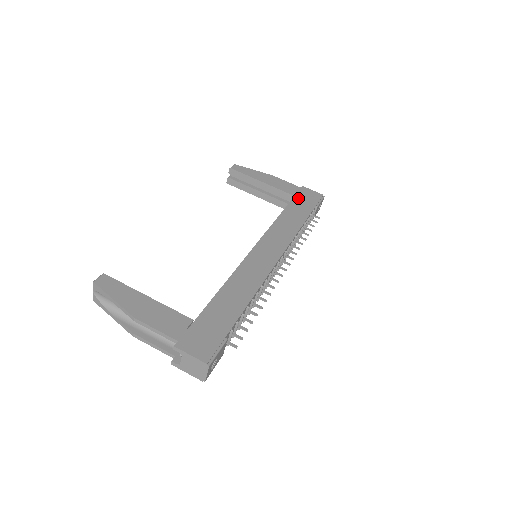
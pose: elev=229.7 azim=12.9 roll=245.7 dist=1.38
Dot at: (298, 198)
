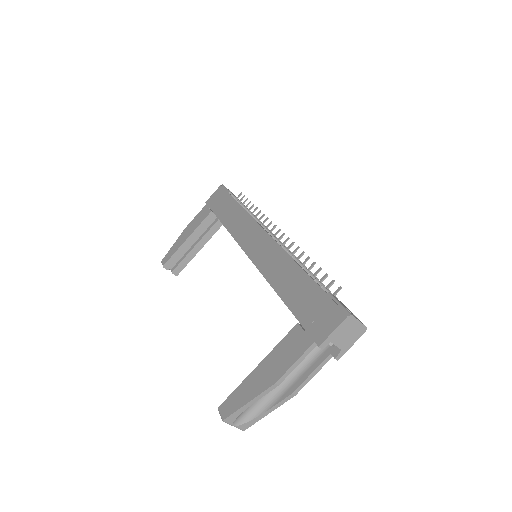
Dot at: (215, 208)
